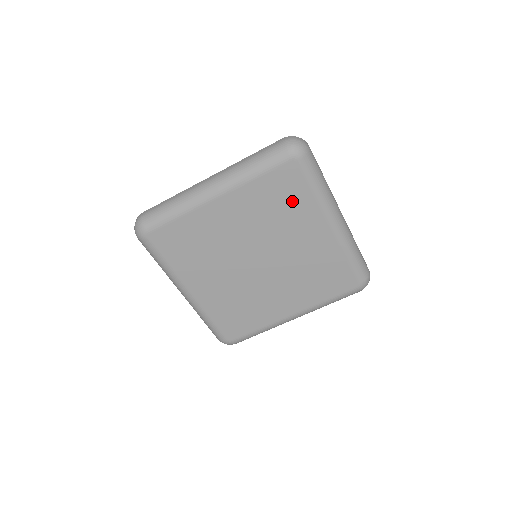
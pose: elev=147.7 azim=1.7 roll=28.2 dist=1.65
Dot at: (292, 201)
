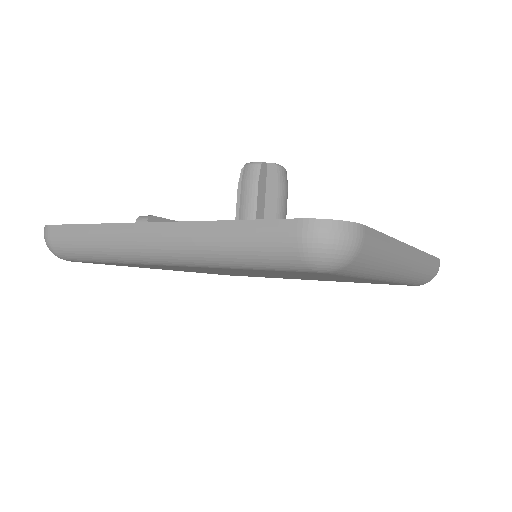
Dot at: (313, 275)
